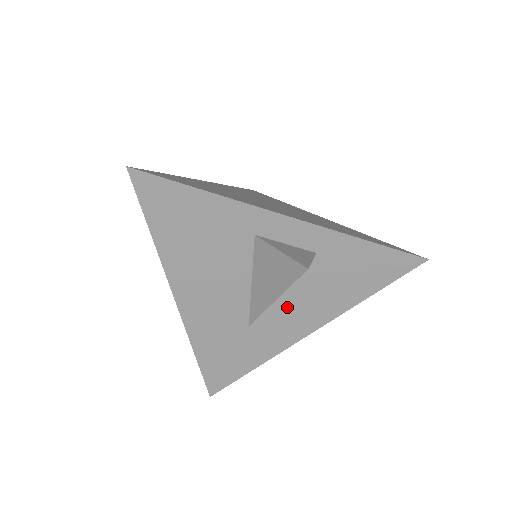
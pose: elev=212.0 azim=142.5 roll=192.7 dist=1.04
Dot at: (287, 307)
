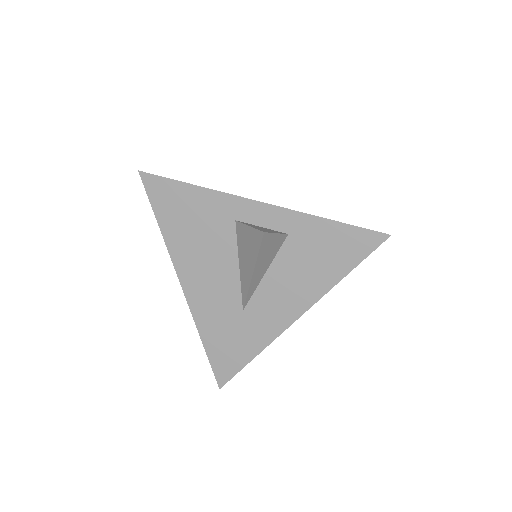
Dot at: (273, 290)
